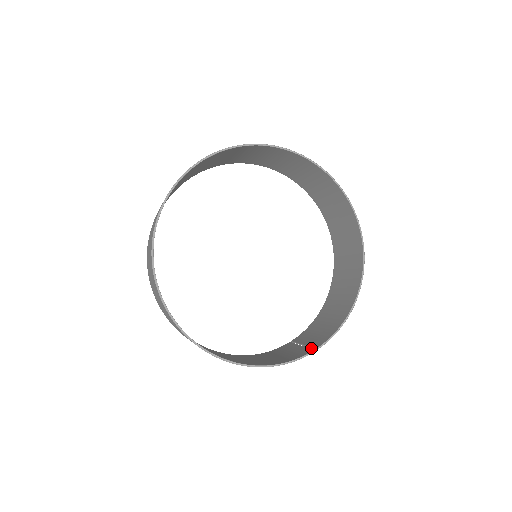
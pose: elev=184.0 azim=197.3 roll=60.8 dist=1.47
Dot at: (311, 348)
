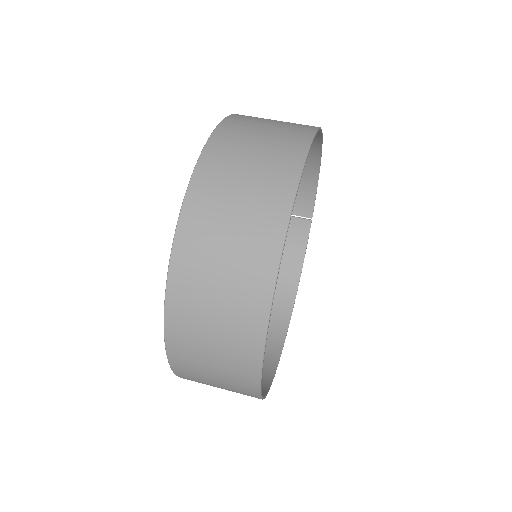
Dot at: occluded
